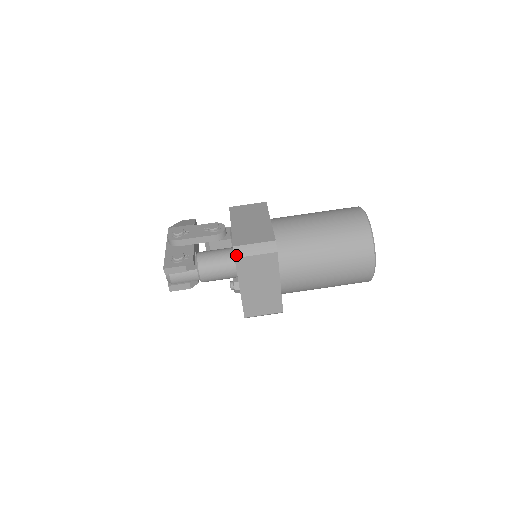
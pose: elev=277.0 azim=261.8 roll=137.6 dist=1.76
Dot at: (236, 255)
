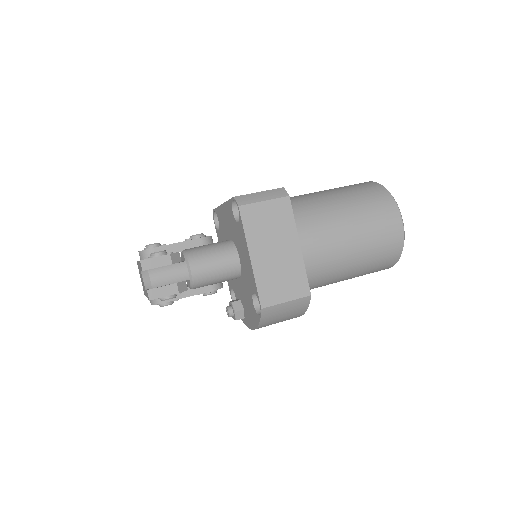
Dot at: (239, 203)
